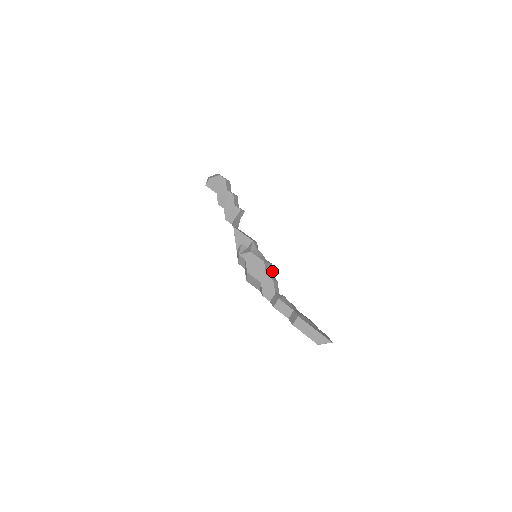
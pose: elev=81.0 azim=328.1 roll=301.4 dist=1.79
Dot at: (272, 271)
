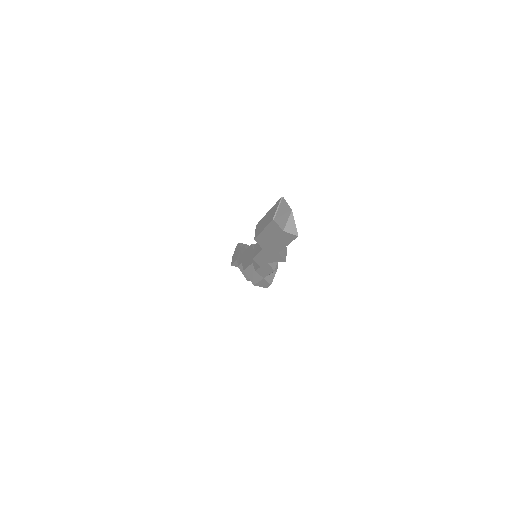
Dot at: occluded
